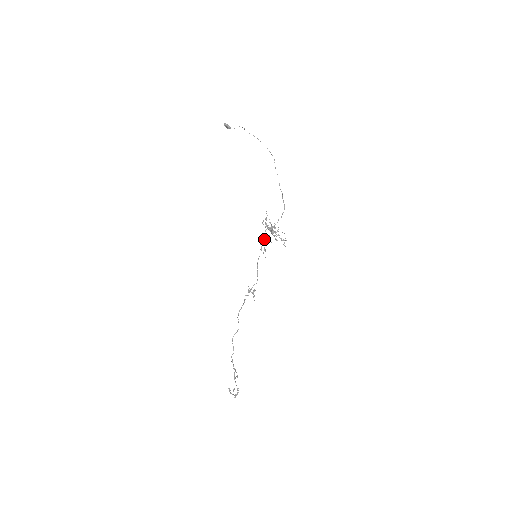
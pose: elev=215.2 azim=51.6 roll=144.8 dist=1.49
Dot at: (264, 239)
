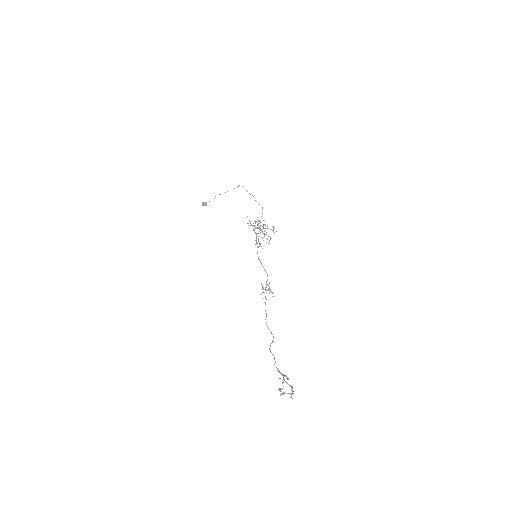
Dot at: (256, 238)
